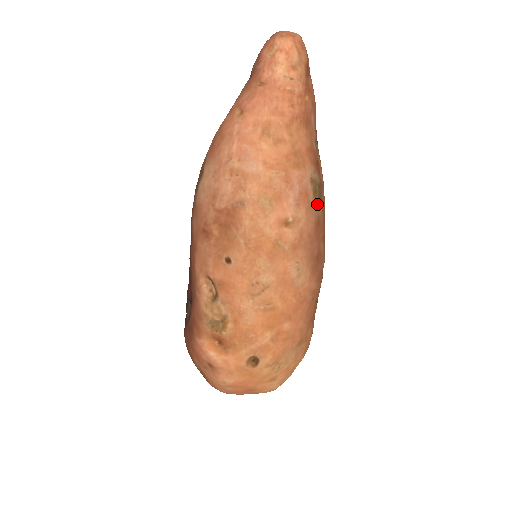
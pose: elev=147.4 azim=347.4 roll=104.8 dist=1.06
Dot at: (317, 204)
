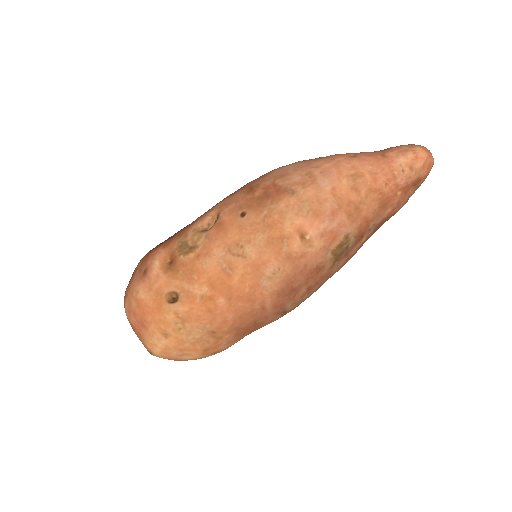
Dot at: (333, 256)
